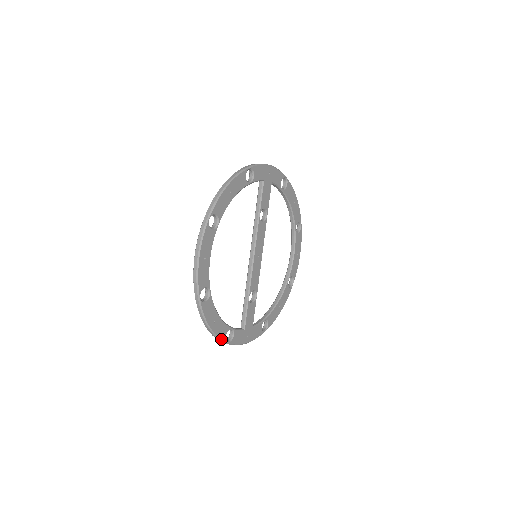
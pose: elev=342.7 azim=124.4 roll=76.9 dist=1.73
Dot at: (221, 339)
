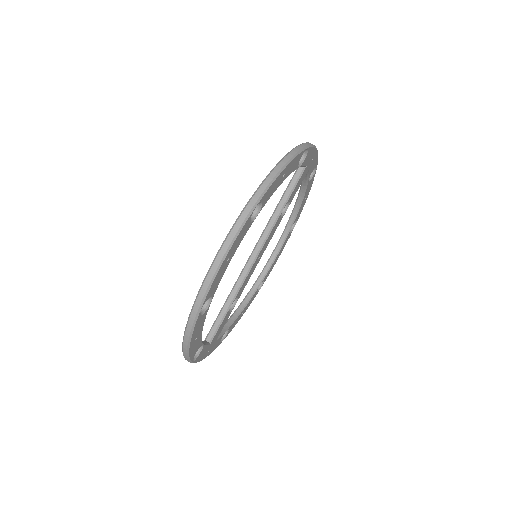
Dot at: (190, 359)
